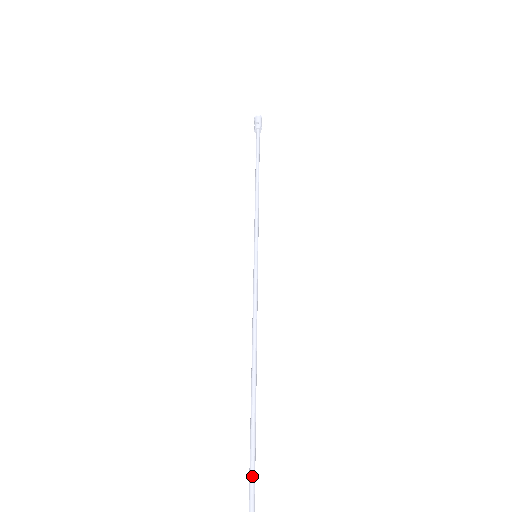
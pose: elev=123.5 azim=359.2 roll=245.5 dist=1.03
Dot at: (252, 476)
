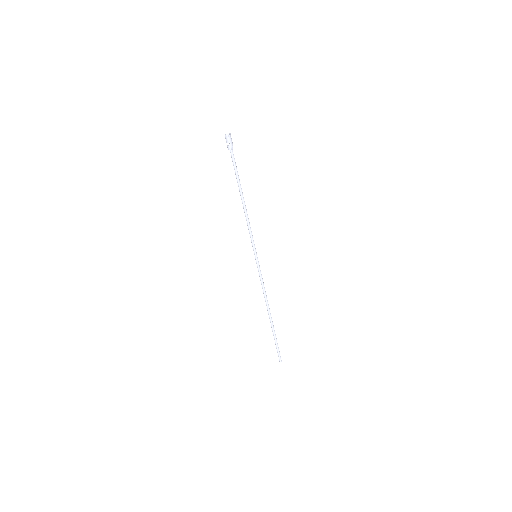
Dot at: (278, 352)
